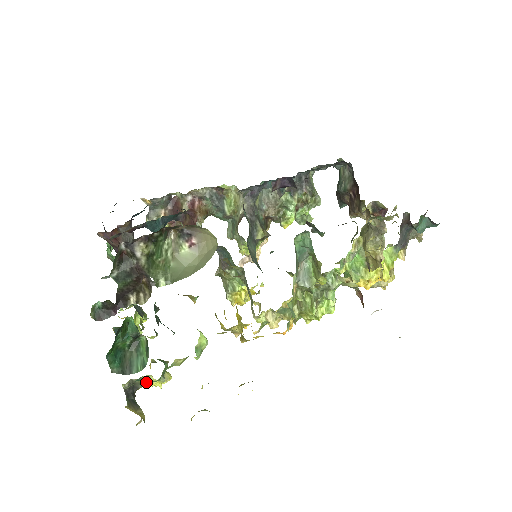
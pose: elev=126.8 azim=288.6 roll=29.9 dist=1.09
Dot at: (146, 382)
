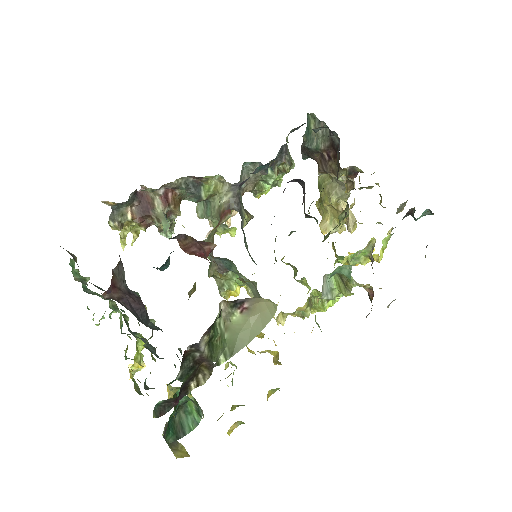
Dot at: occluded
